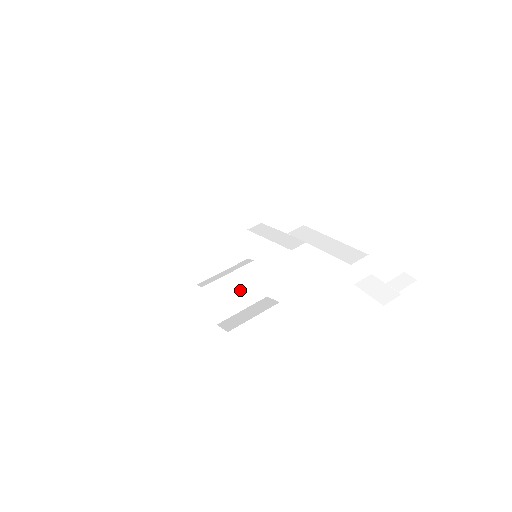
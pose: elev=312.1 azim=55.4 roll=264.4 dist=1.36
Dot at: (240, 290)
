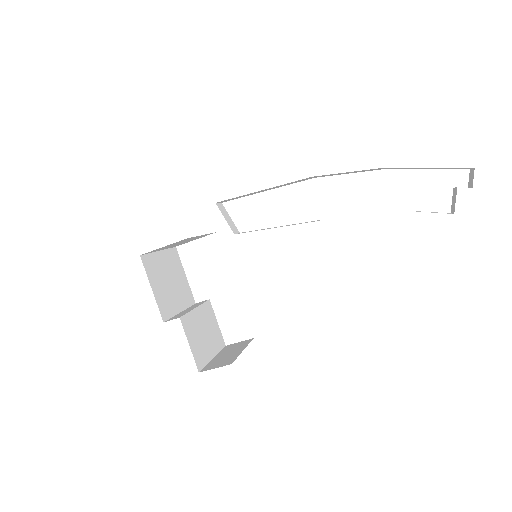
Dot at: (207, 331)
